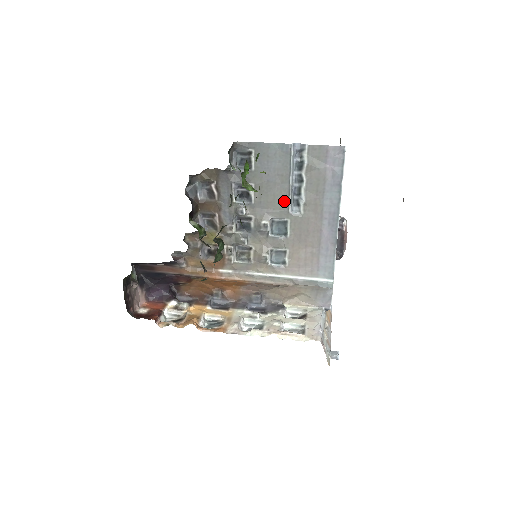
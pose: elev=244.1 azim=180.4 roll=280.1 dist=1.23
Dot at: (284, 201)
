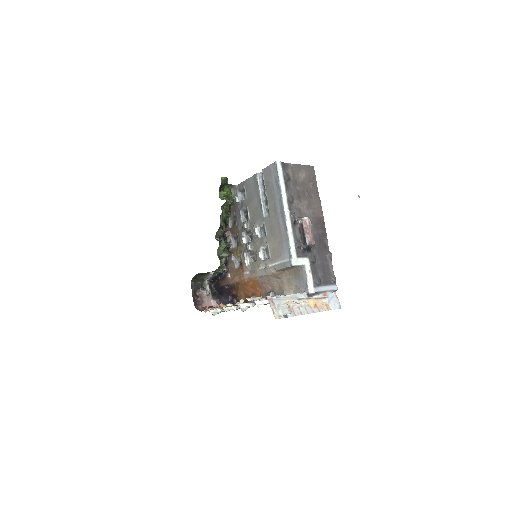
Dot at: (261, 211)
